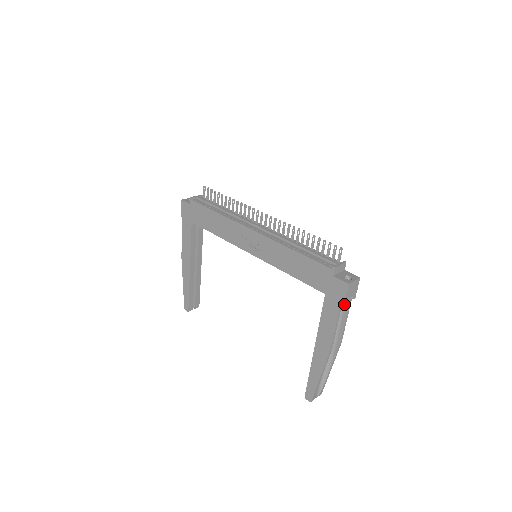
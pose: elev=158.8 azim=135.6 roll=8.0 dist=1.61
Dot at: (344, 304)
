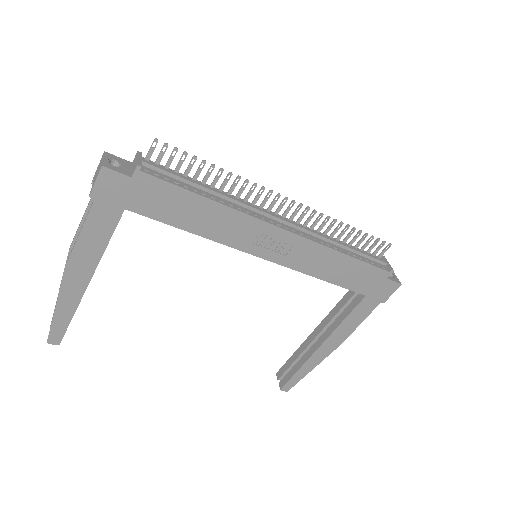
Dot at: (384, 302)
